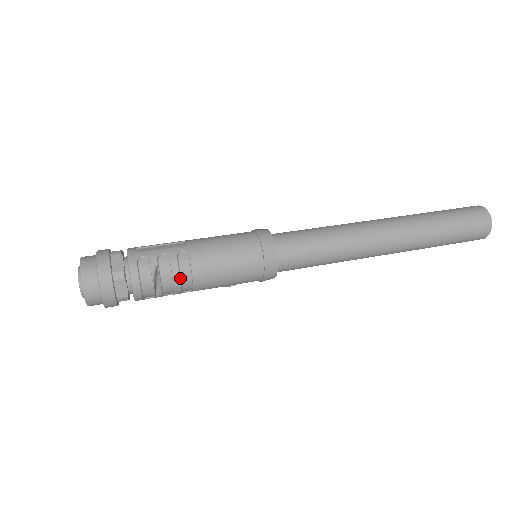
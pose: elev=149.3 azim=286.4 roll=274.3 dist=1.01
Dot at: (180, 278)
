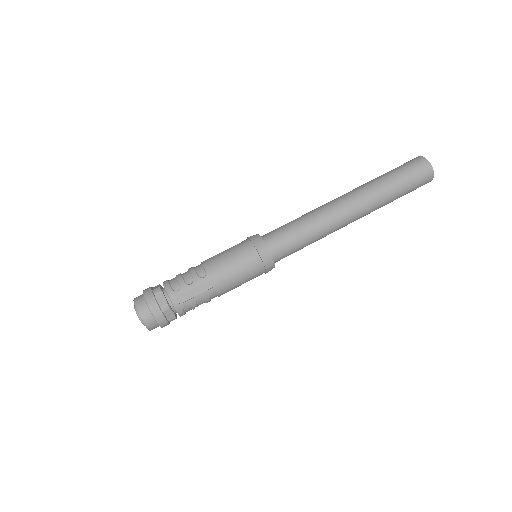
Dot at: occluded
